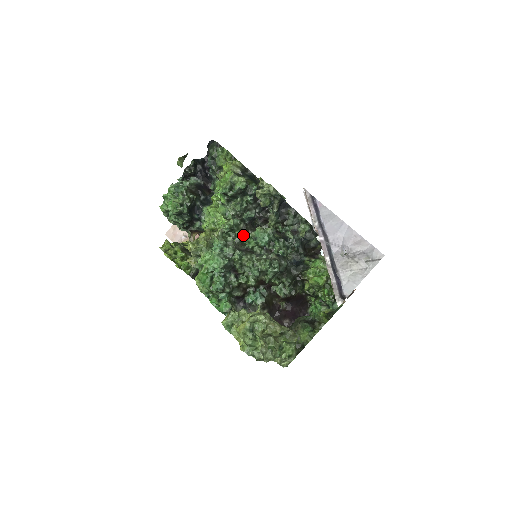
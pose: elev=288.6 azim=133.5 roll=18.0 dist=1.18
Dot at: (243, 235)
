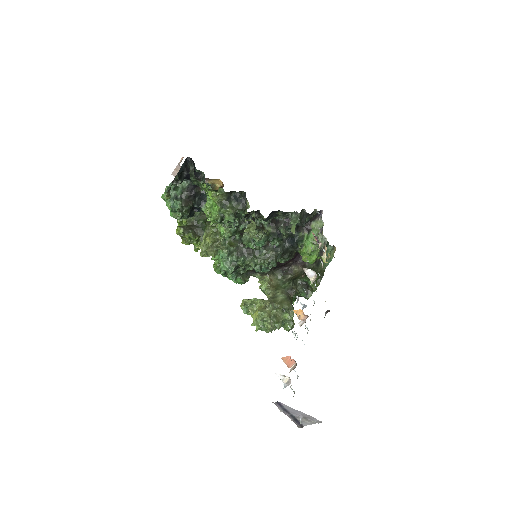
Dot at: (242, 235)
